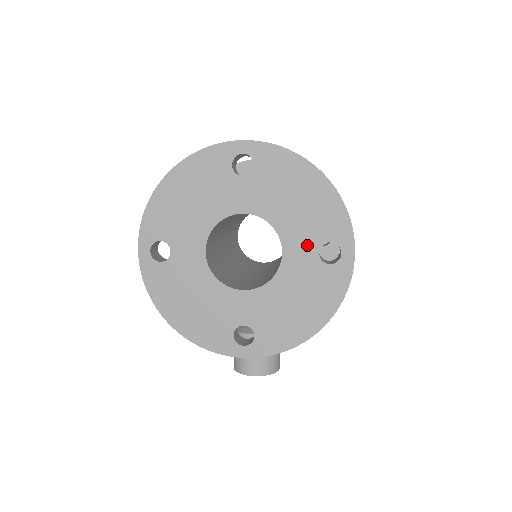
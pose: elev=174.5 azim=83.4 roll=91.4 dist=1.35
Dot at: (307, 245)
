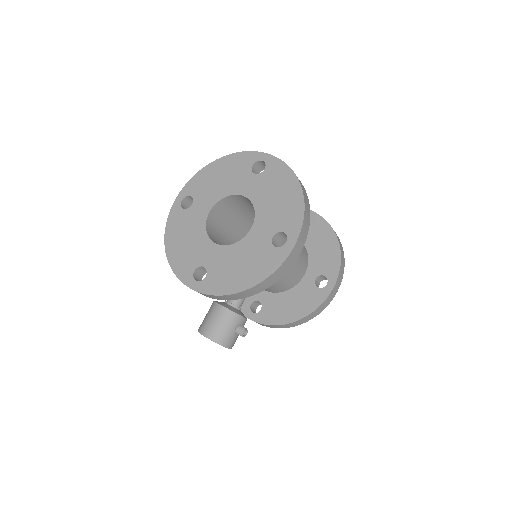
Dot at: (268, 229)
